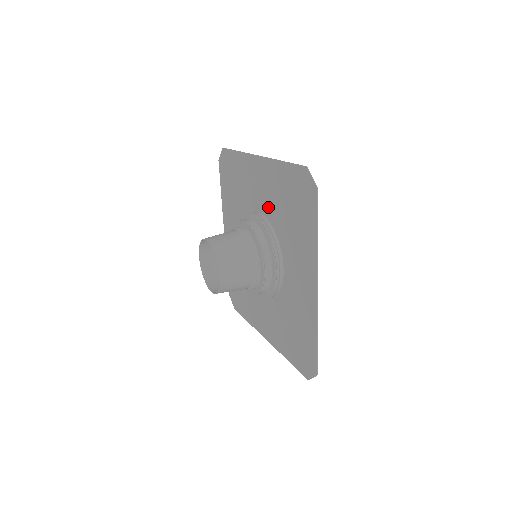
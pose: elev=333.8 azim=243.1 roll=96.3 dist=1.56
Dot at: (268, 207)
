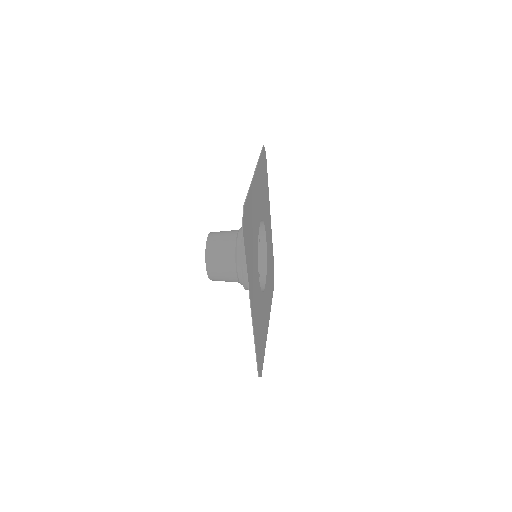
Dot at: occluded
